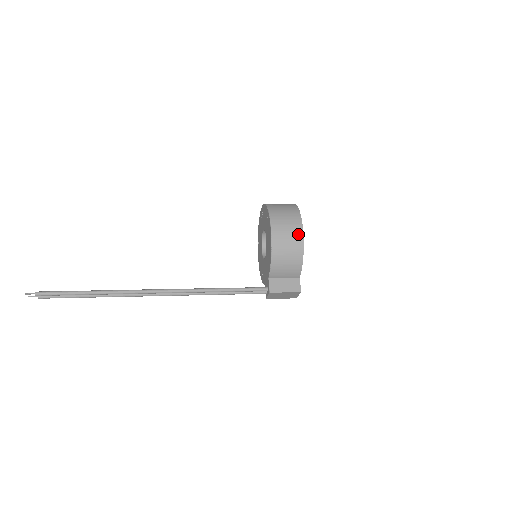
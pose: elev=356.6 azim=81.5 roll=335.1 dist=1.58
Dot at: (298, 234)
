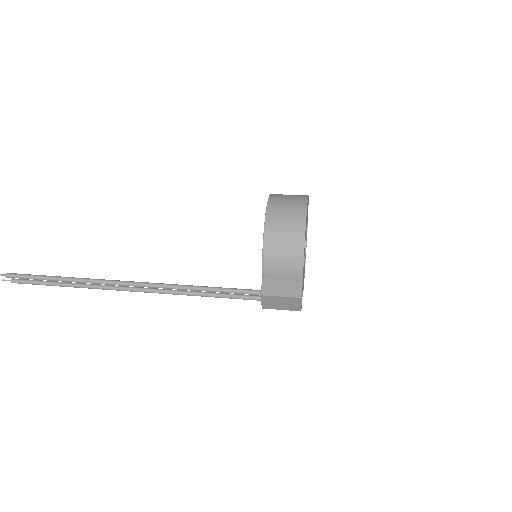
Dot at: (299, 222)
